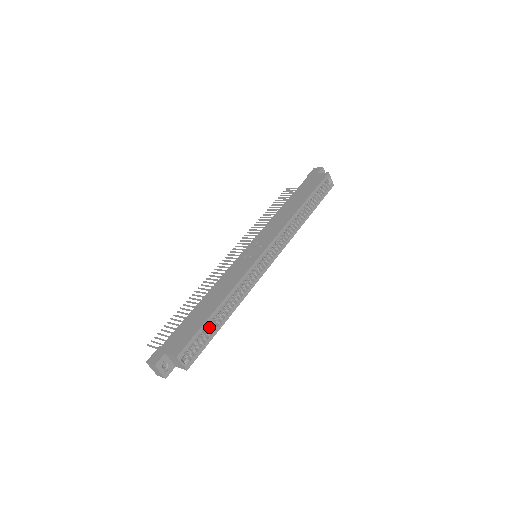
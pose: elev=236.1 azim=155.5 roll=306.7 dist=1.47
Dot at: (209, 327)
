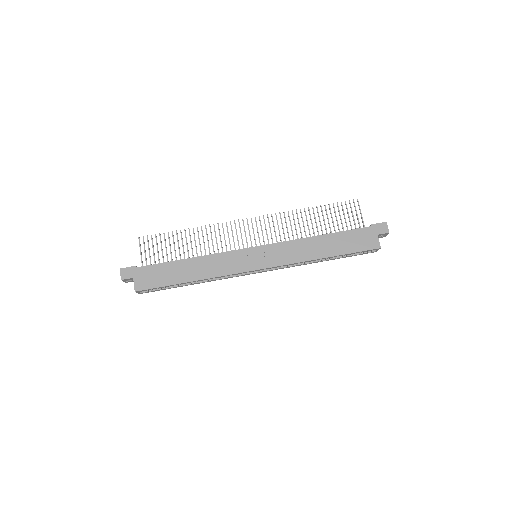
Dot at: occluded
